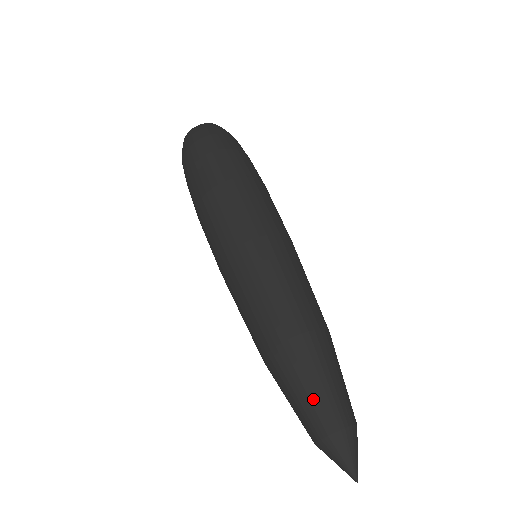
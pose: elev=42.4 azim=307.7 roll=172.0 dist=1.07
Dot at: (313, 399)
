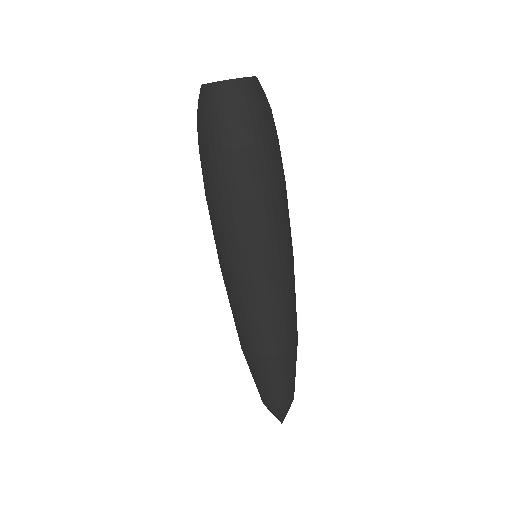
Dot at: (283, 389)
